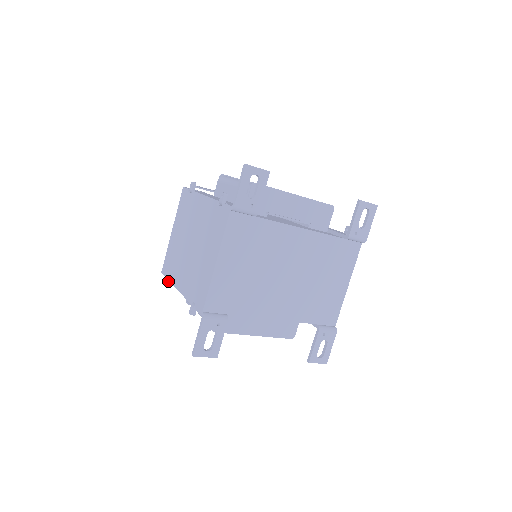
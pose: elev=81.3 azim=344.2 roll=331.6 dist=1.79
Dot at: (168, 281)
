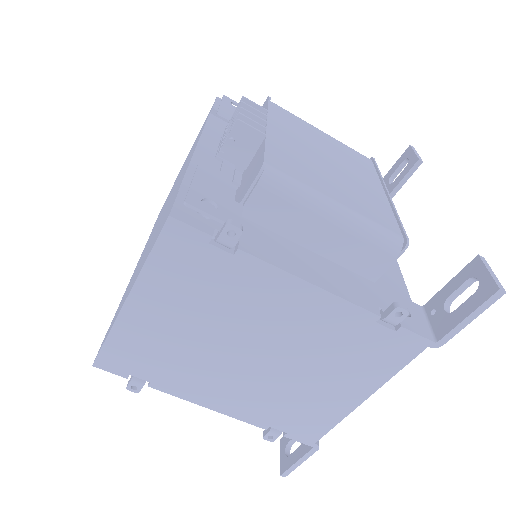
Dot at: occluded
